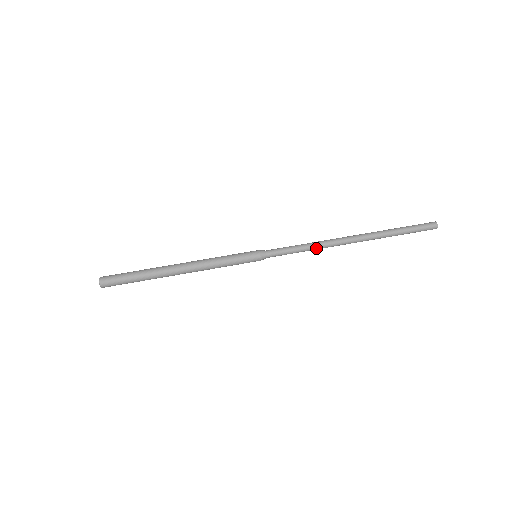
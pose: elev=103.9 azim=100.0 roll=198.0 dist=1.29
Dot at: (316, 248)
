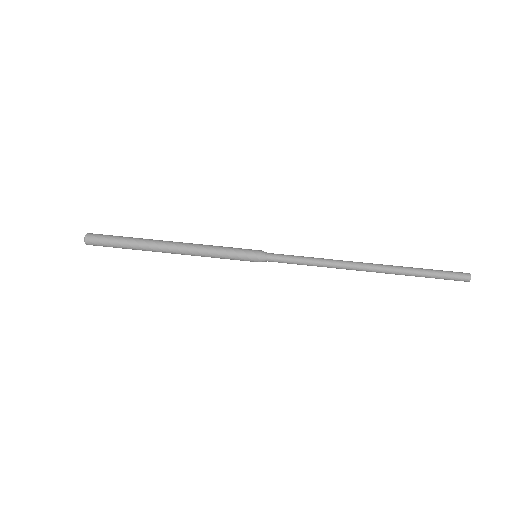
Dot at: (324, 261)
